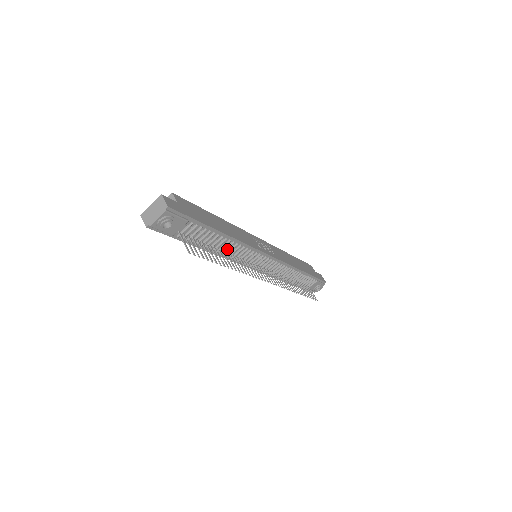
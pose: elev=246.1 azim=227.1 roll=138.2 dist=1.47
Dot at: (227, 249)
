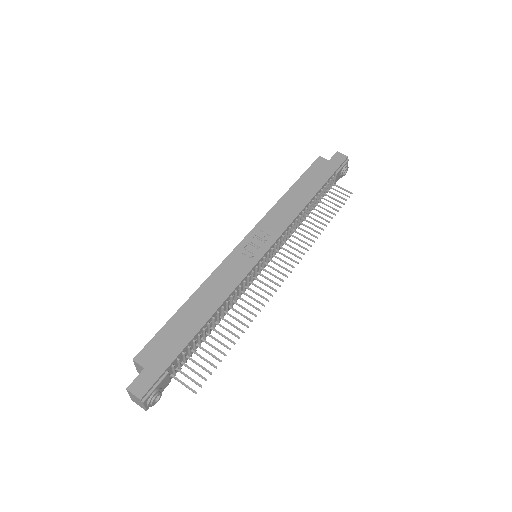
Dot at: (224, 309)
